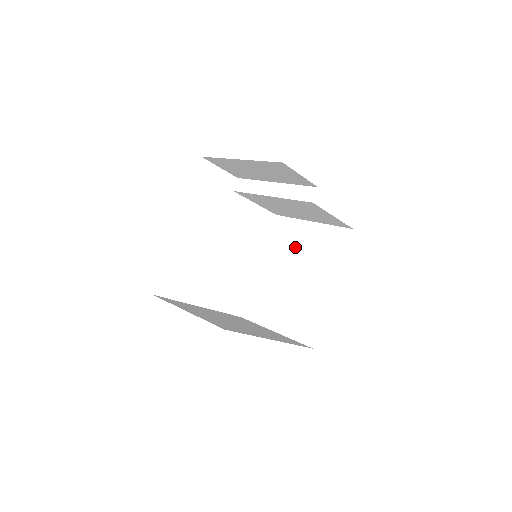
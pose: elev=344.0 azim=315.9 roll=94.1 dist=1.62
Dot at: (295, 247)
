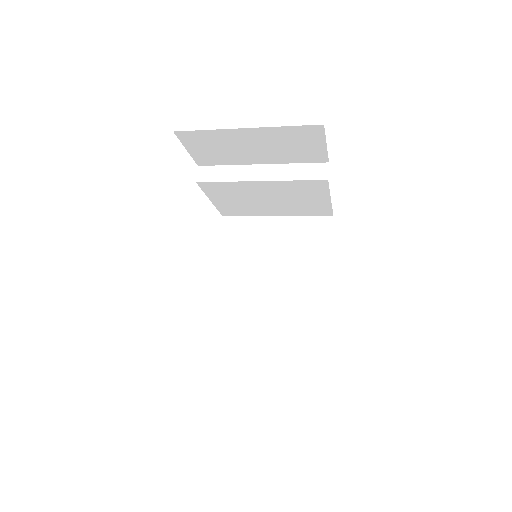
Dot at: (262, 248)
